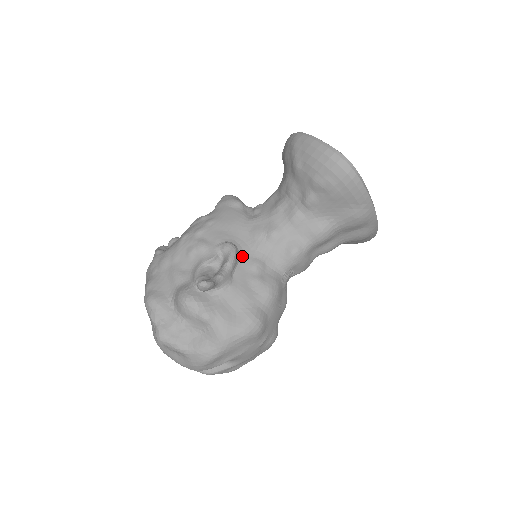
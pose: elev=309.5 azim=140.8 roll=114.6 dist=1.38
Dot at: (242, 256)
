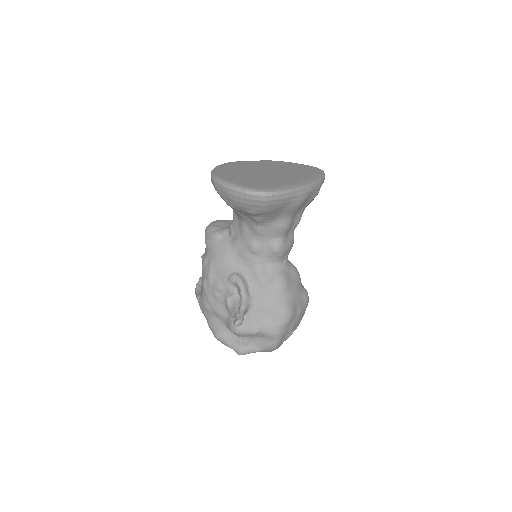
Dot at: (246, 276)
